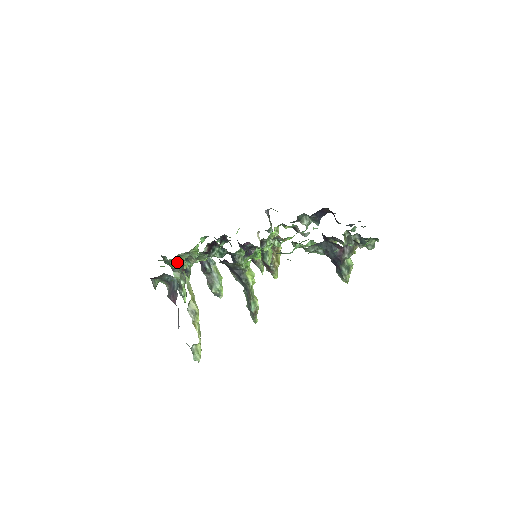
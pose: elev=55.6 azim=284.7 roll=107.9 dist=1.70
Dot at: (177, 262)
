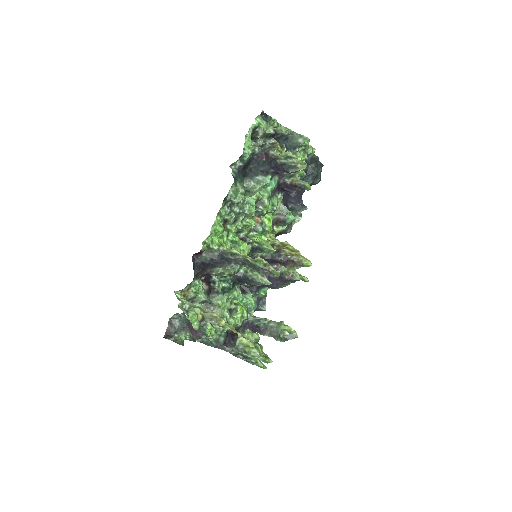
Dot at: (206, 327)
